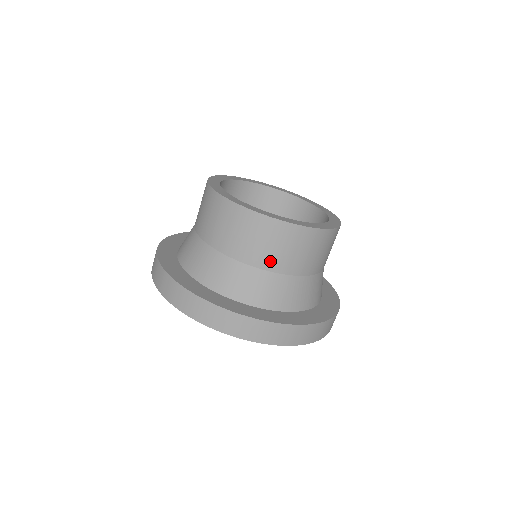
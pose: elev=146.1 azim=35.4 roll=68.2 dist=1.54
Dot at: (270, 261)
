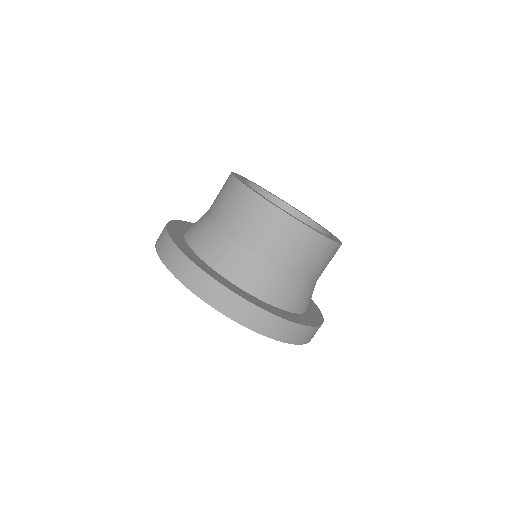
Dot at: (305, 270)
